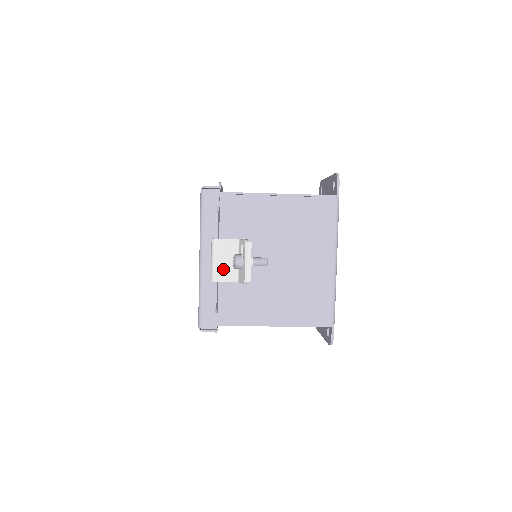
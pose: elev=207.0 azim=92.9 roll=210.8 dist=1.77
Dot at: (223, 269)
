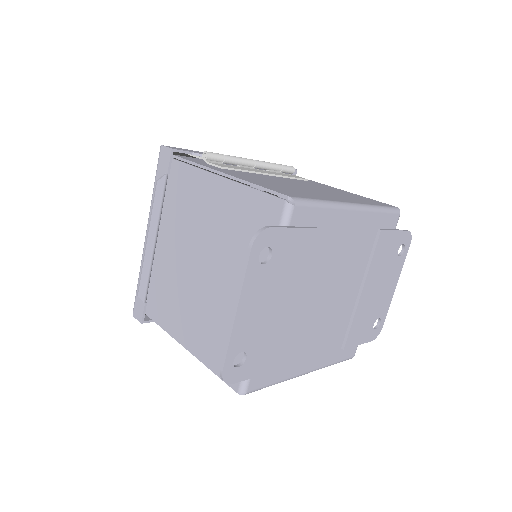
Dot at: occluded
